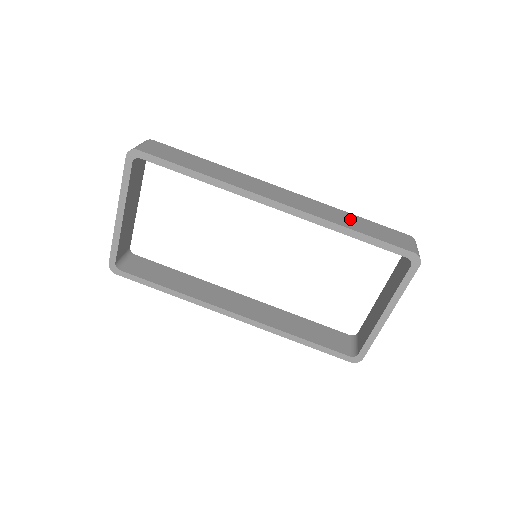
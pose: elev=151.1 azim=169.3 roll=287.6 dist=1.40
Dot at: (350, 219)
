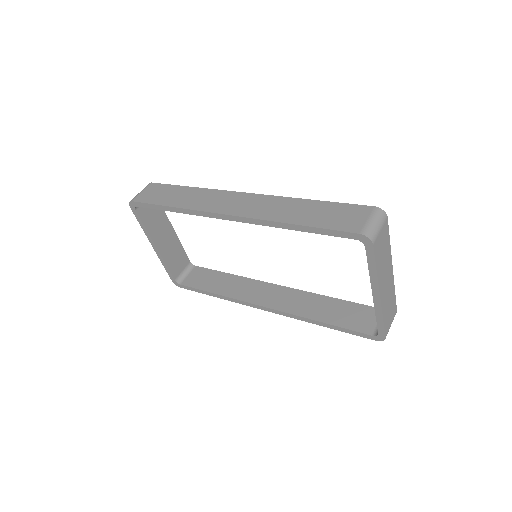
Dot at: (302, 209)
